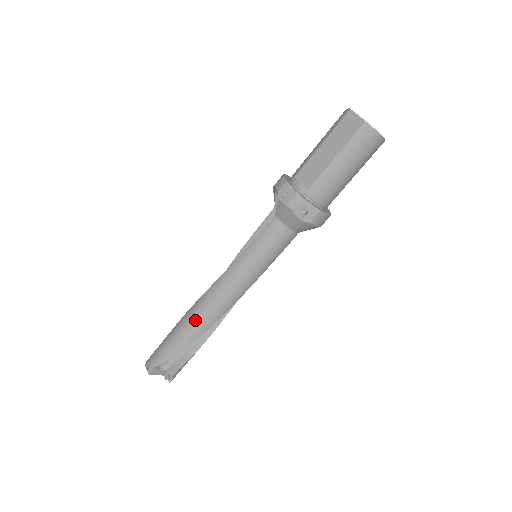
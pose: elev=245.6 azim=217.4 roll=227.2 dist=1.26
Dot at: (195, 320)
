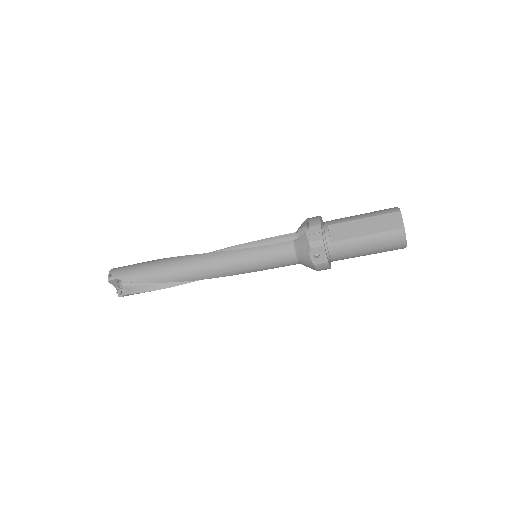
Dot at: (176, 269)
